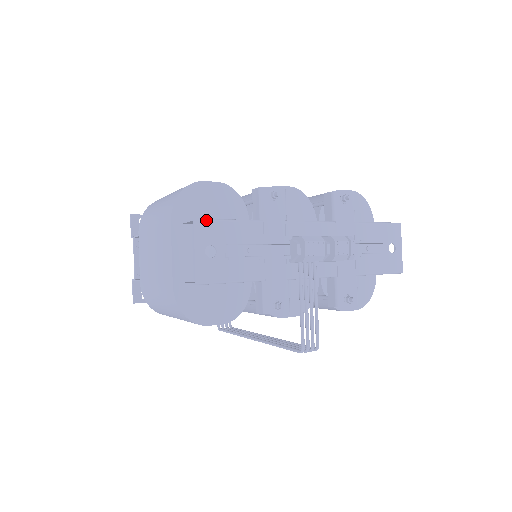
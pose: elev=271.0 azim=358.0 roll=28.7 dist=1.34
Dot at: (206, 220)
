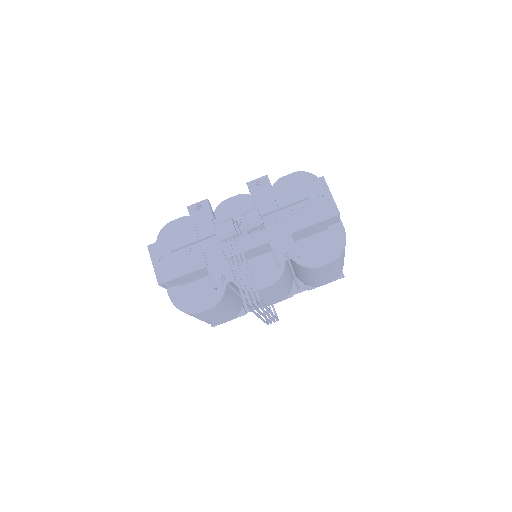
Dot at: (155, 243)
